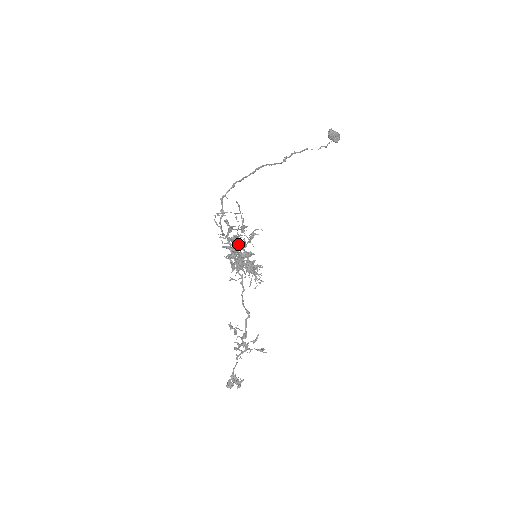
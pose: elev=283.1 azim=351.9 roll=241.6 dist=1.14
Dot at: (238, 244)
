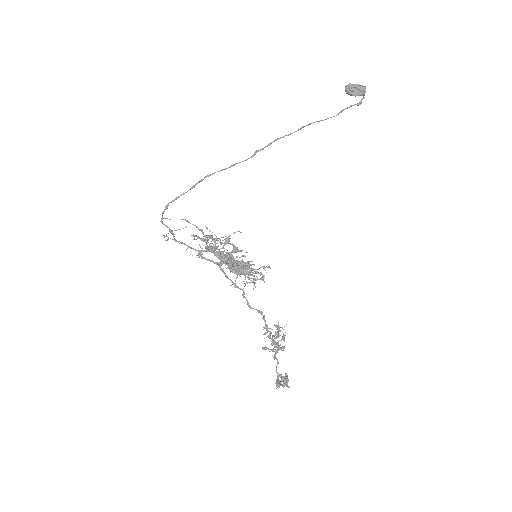
Dot at: (214, 252)
